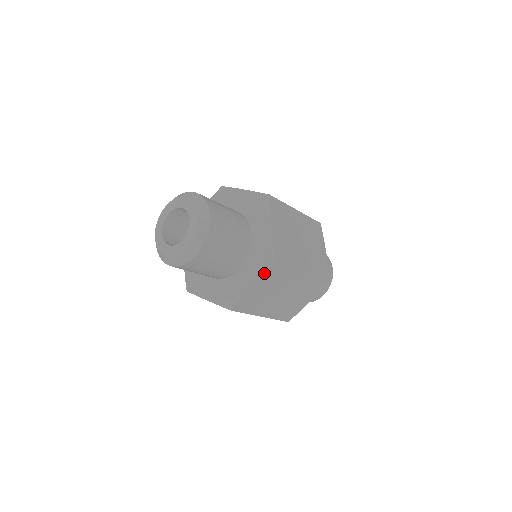
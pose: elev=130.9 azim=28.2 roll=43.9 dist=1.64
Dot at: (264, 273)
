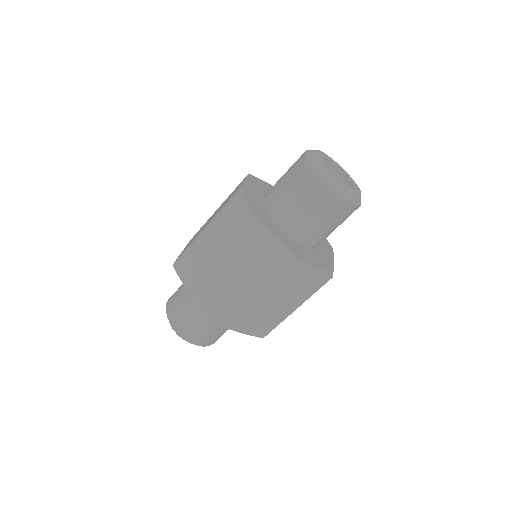
Dot at: occluded
